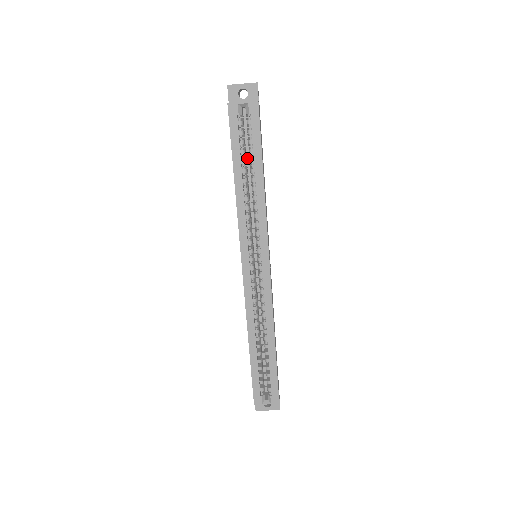
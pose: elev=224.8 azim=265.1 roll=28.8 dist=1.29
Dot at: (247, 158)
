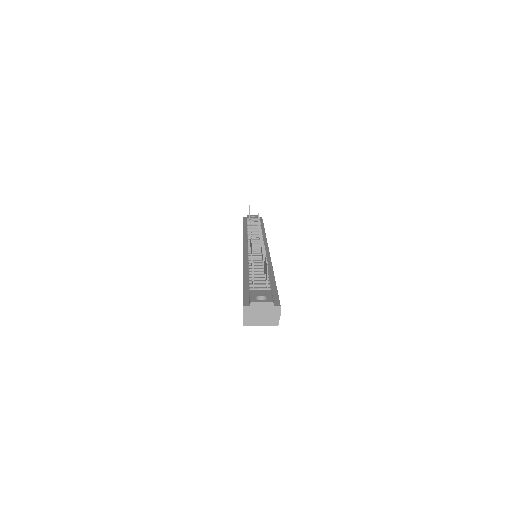
Dot at: occluded
